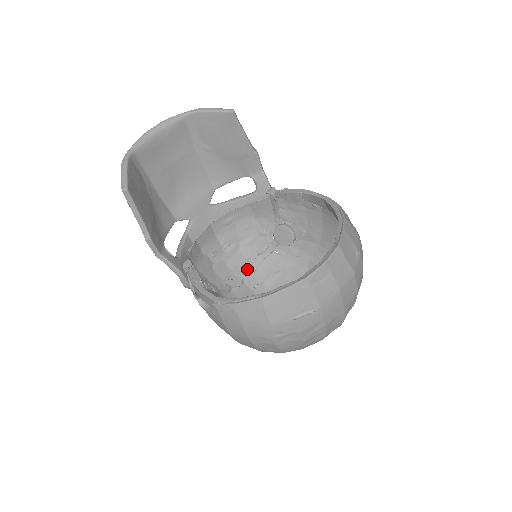
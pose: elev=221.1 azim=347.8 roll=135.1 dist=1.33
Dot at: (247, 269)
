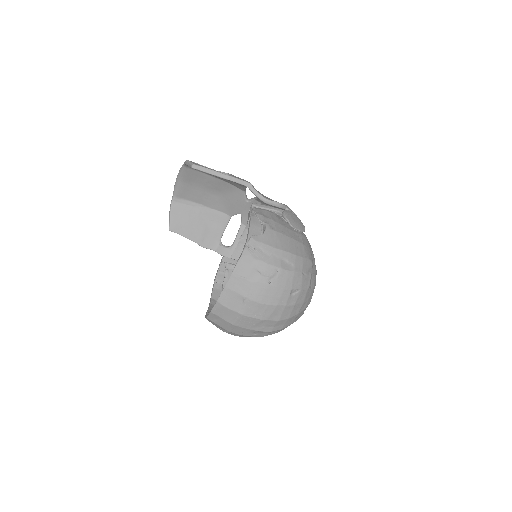
Dot at: occluded
